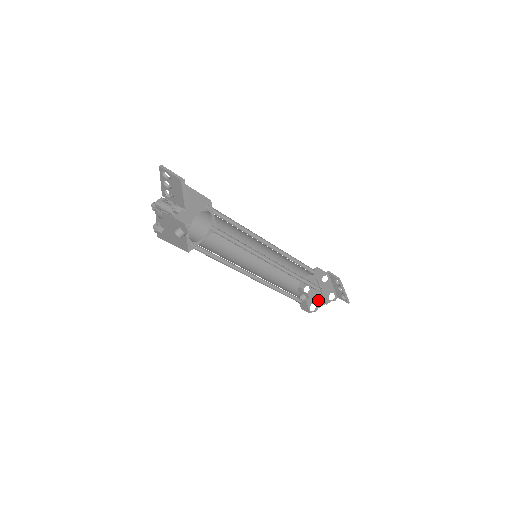
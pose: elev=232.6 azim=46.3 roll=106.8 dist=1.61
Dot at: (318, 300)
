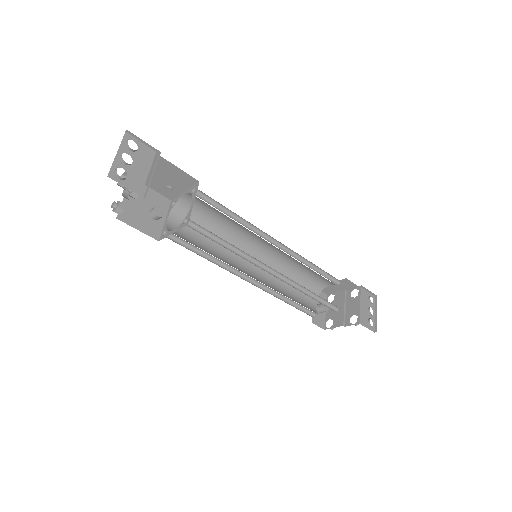
Dot at: (338, 317)
